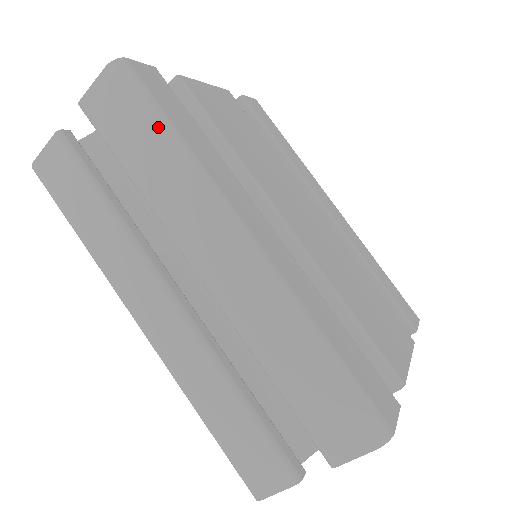
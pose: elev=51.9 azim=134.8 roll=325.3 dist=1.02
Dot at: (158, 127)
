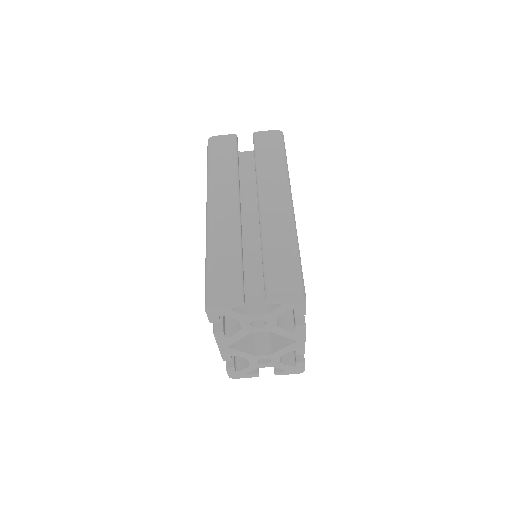
Dot at: (283, 154)
